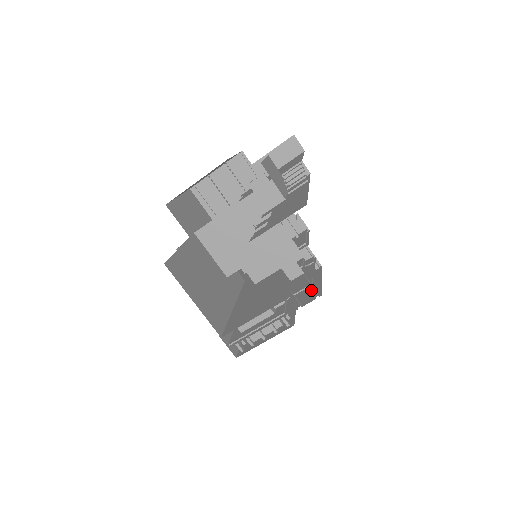
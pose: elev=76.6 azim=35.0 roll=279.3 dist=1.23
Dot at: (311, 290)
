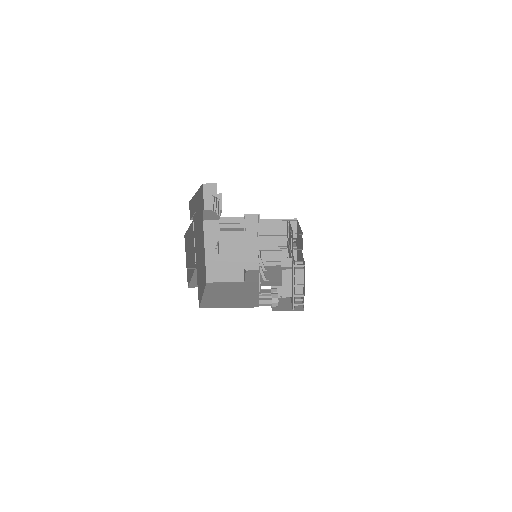
Dot at: (300, 237)
